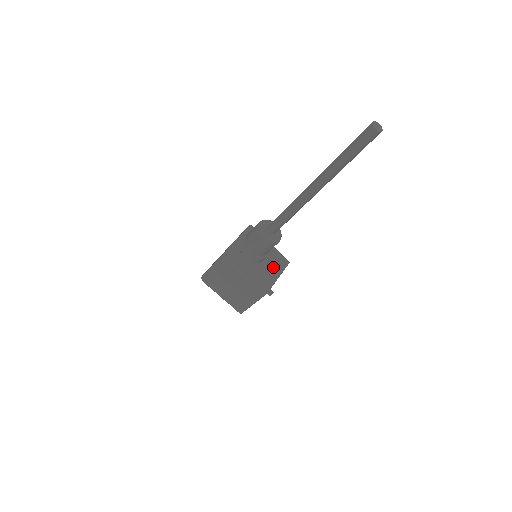
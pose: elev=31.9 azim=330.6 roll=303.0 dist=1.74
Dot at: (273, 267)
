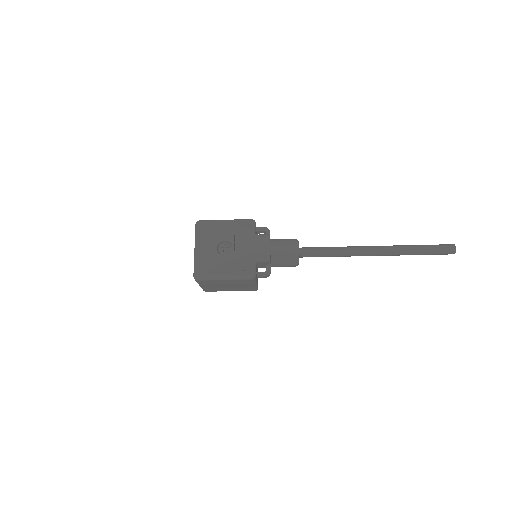
Dot at: occluded
